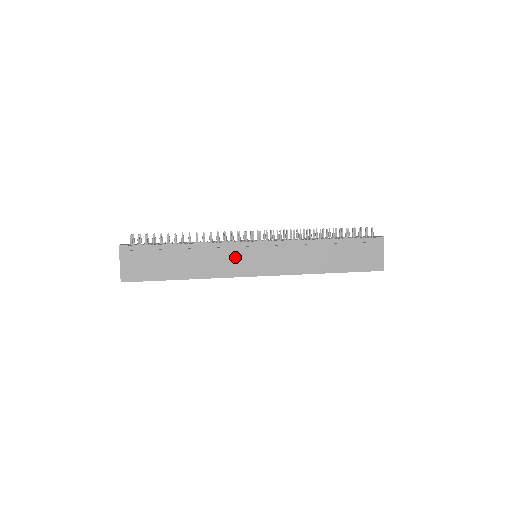
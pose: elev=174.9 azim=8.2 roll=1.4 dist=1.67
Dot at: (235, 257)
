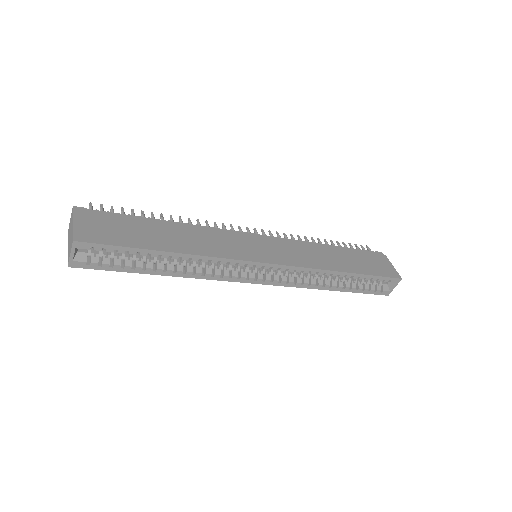
Dot at: (234, 241)
